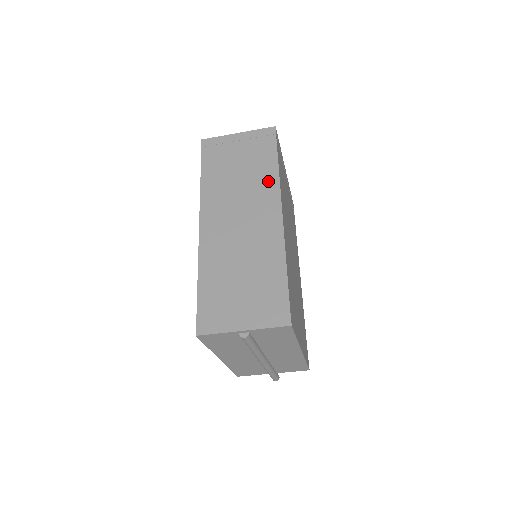
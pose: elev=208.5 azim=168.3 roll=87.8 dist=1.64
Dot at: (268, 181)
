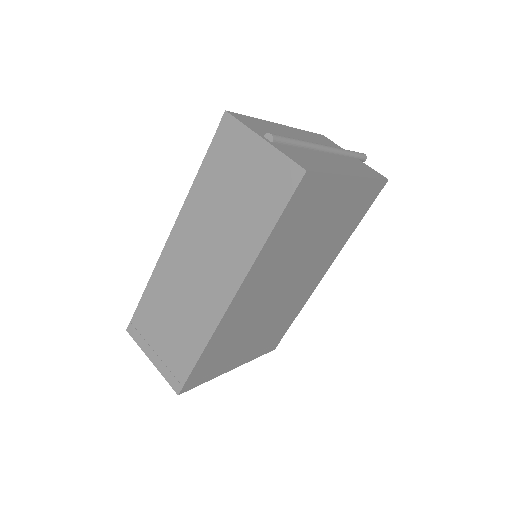
Dot at: (246, 247)
